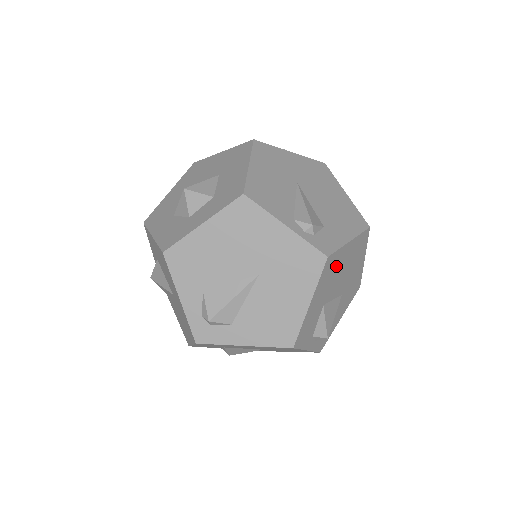
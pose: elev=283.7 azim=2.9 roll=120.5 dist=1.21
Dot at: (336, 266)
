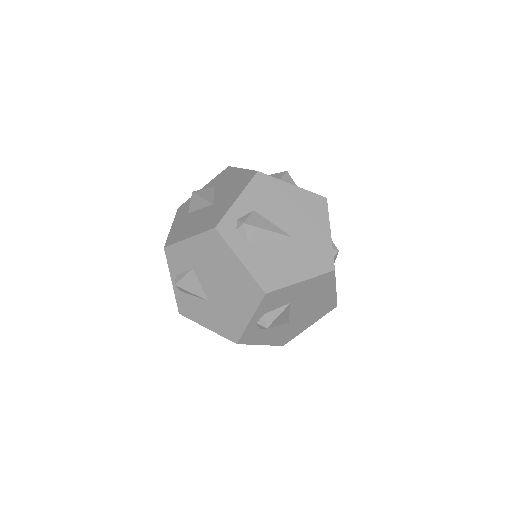
Dot at: (321, 289)
